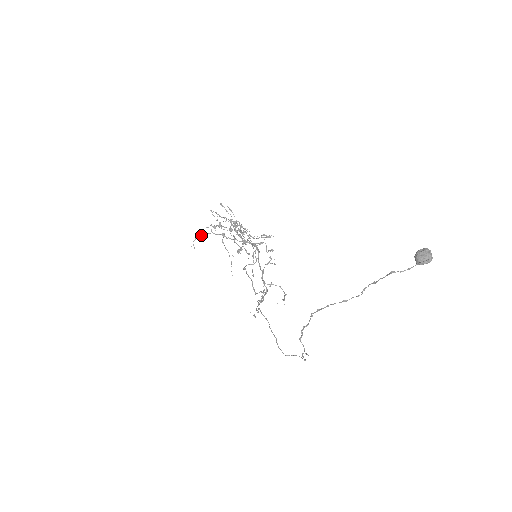
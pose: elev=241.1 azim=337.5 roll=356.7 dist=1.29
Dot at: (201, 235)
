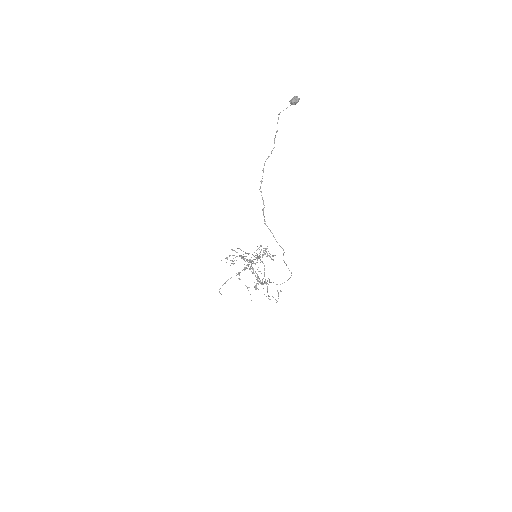
Dot at: (224, 283)
